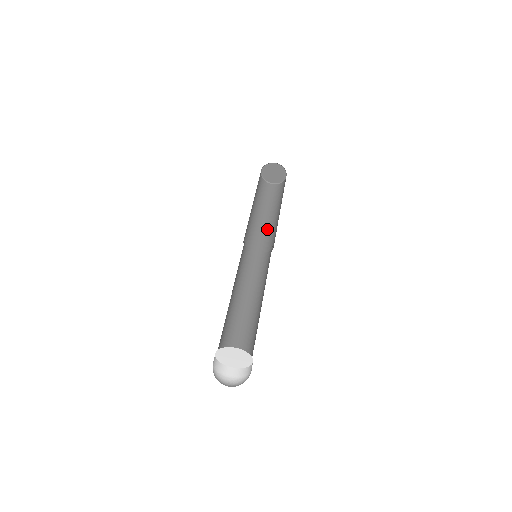
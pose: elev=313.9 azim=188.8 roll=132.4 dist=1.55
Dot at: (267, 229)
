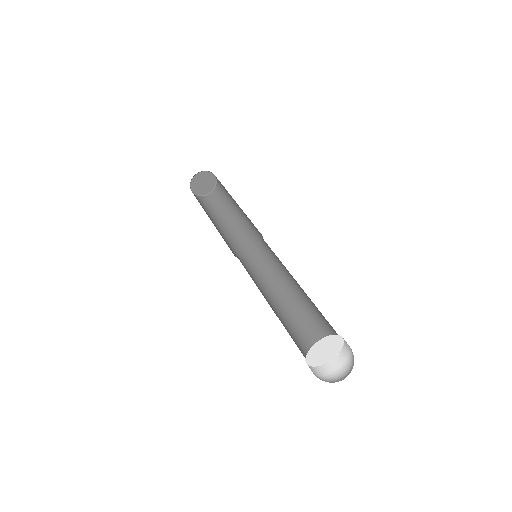
Dot at: (243, 228)
